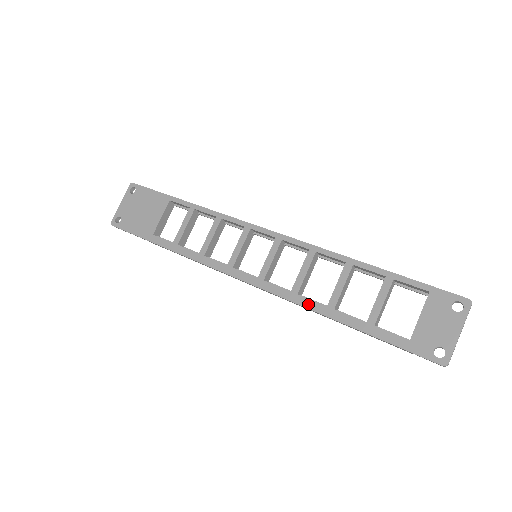
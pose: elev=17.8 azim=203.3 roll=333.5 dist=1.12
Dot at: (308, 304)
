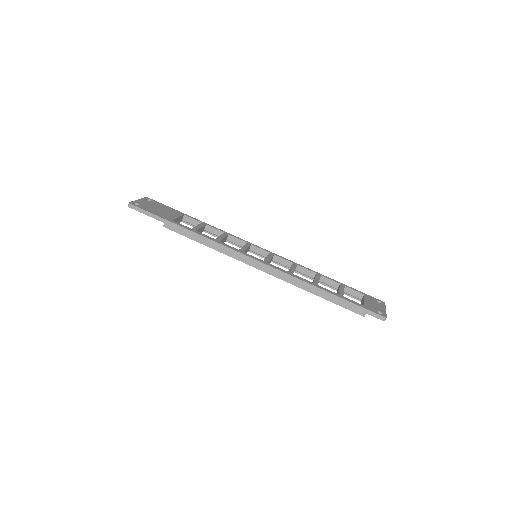
Dot at: (301, 279)
